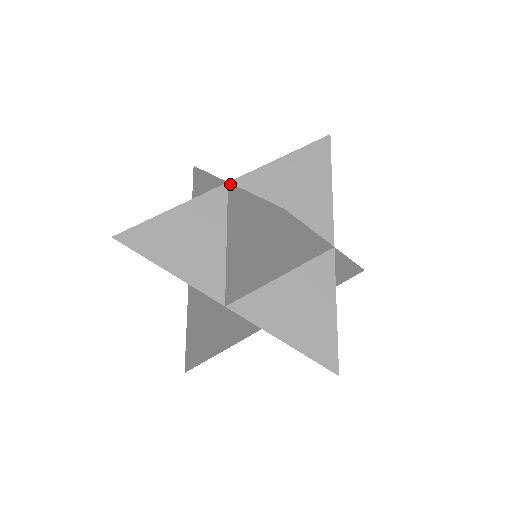
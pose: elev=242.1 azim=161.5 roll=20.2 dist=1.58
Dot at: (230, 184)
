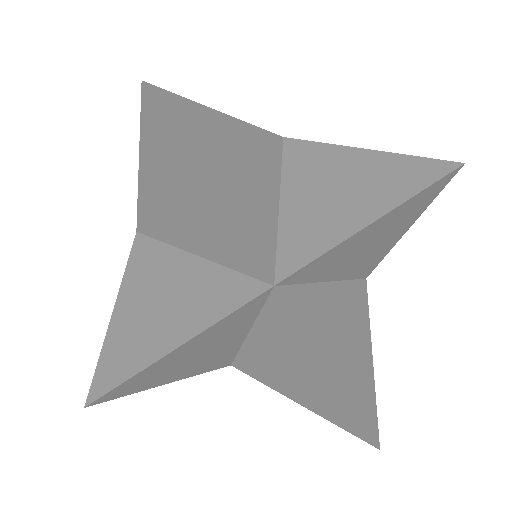
Dot at: (137, 226)
